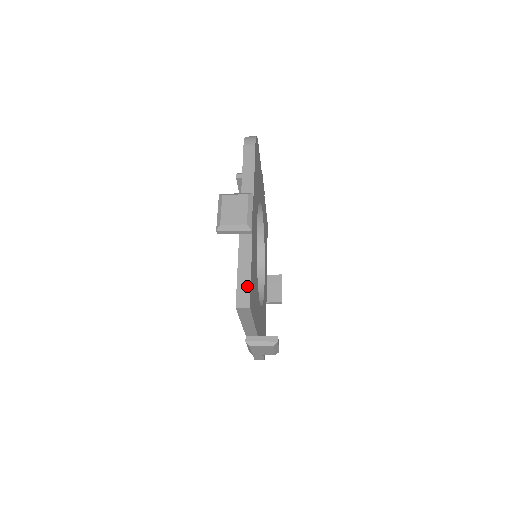
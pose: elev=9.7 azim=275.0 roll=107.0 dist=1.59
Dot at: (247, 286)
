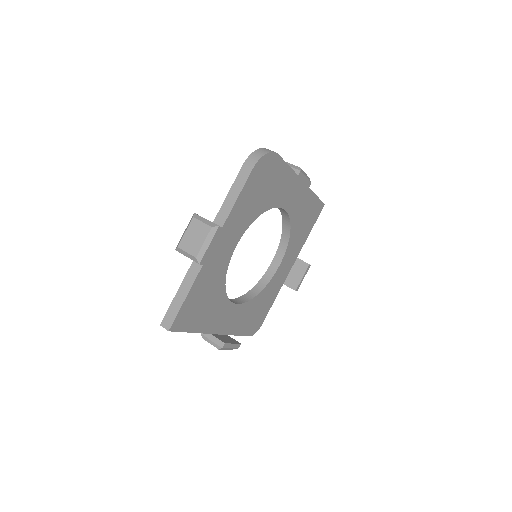
Dot at: (175, 312)
